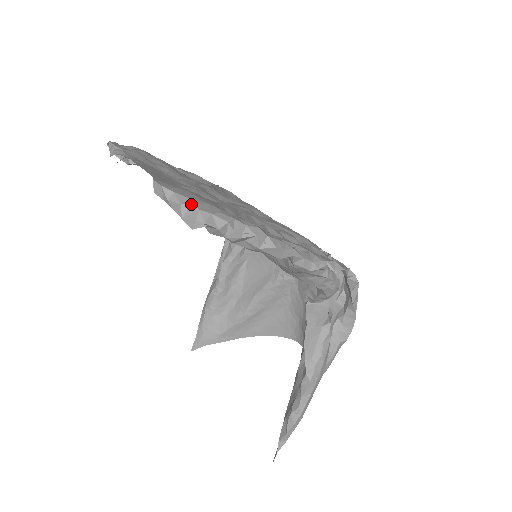
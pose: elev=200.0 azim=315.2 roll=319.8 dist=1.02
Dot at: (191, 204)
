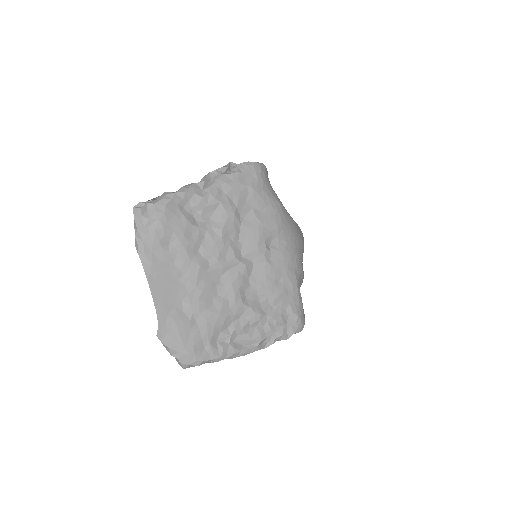
Dot at: (177, 359)
